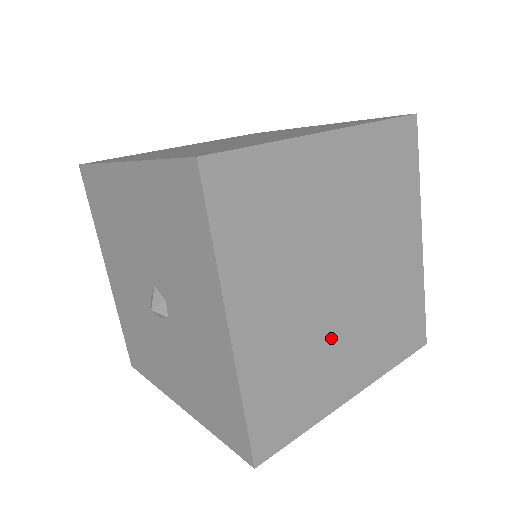
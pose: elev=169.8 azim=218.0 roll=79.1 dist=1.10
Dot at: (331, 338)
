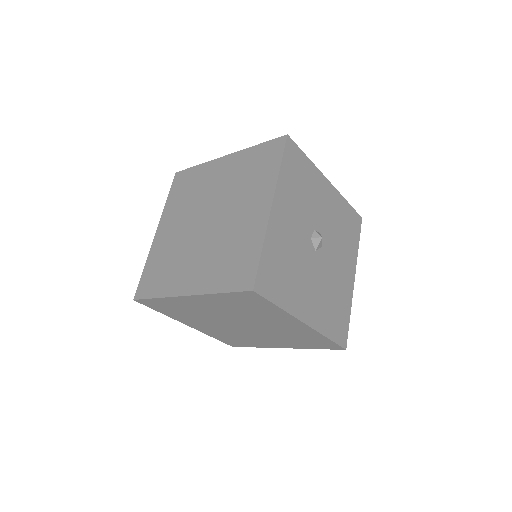
Dot at: (249, 335)
